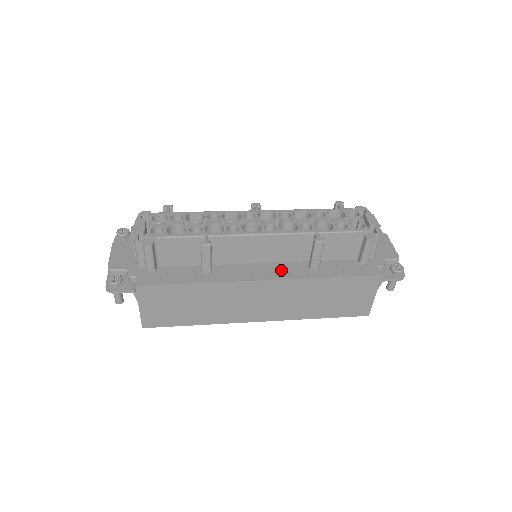
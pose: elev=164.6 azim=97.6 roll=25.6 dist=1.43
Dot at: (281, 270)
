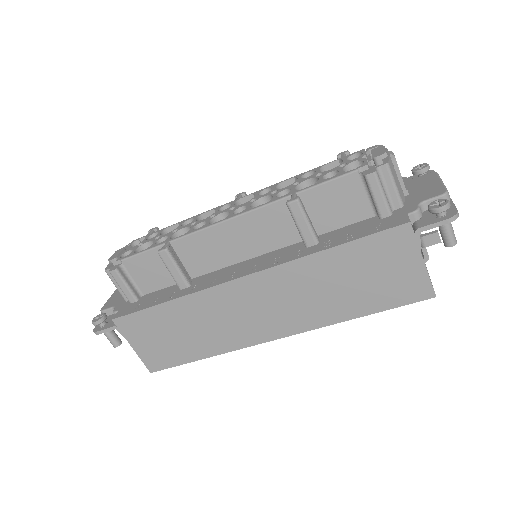
Dot at: (269, 259)
